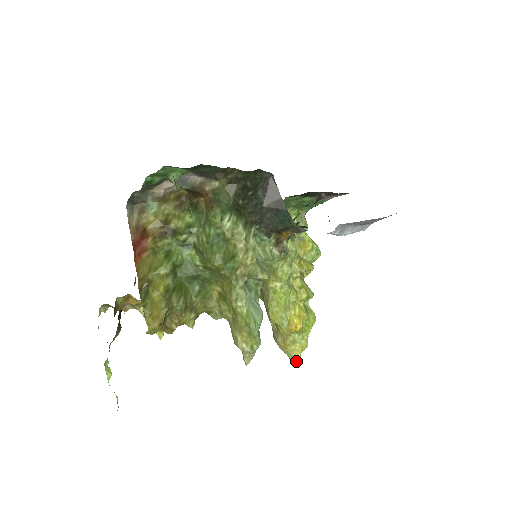
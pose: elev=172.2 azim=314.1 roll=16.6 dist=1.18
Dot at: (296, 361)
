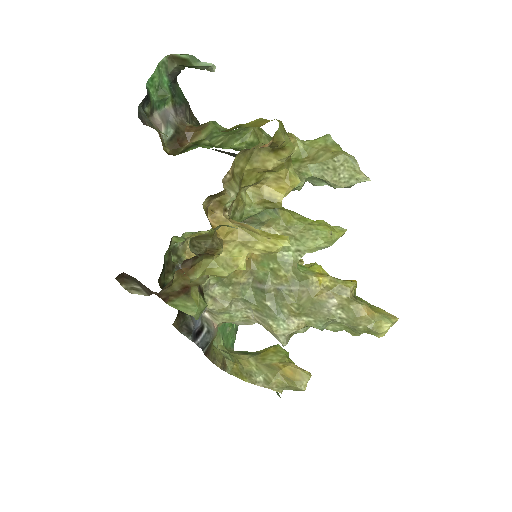
Dot at: (395, 318)
